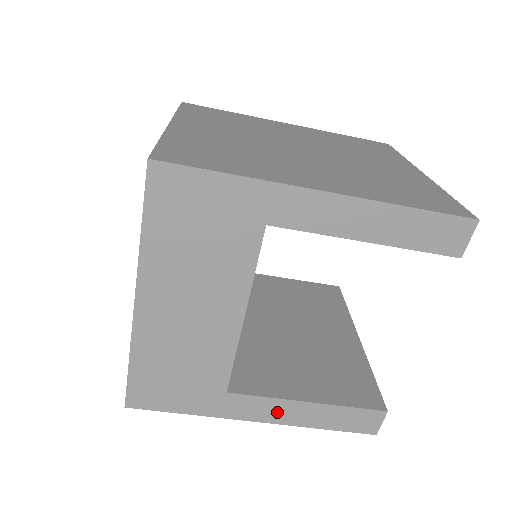
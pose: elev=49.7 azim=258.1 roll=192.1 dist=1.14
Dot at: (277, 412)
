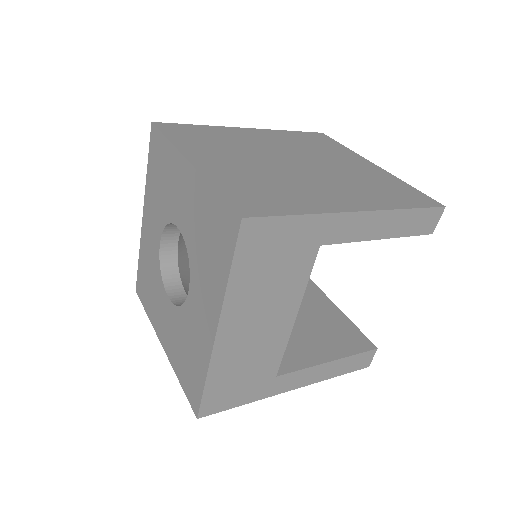
Dot at: (309, 377)
